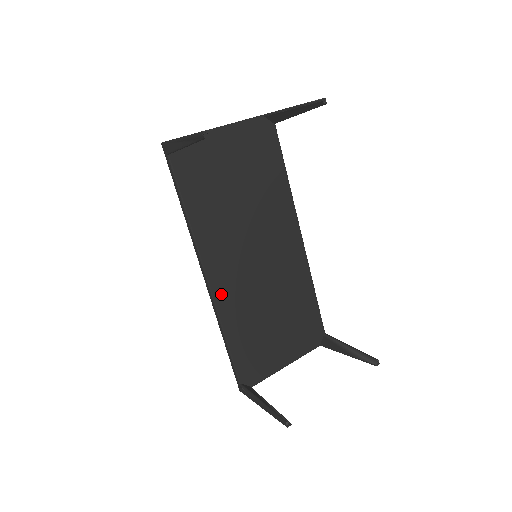
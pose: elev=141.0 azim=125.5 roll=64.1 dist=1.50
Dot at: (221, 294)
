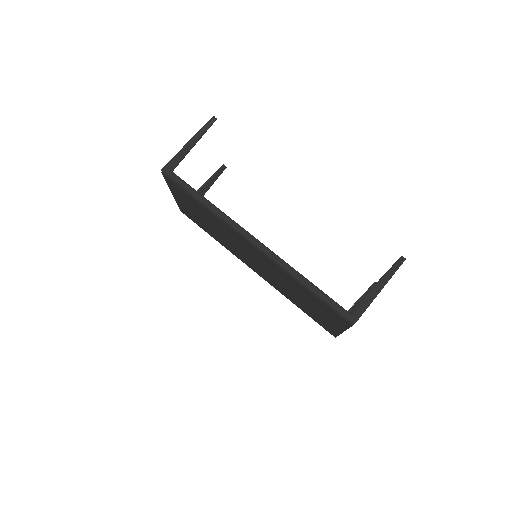
Dot at: occluded
